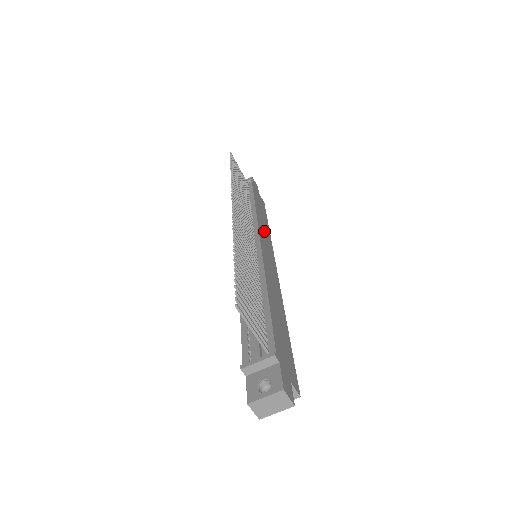
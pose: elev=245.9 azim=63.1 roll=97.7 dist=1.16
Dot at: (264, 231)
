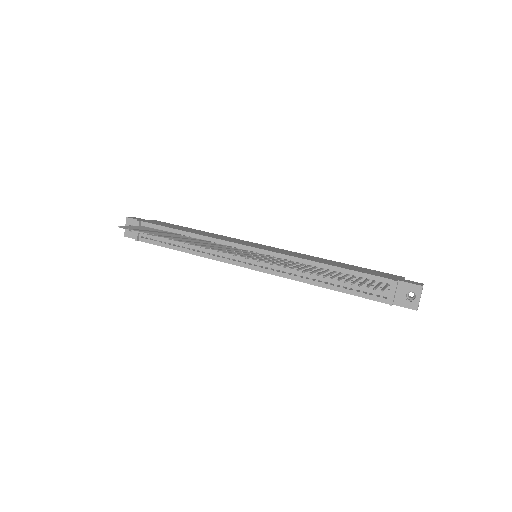
Dot at: (222, 238)
